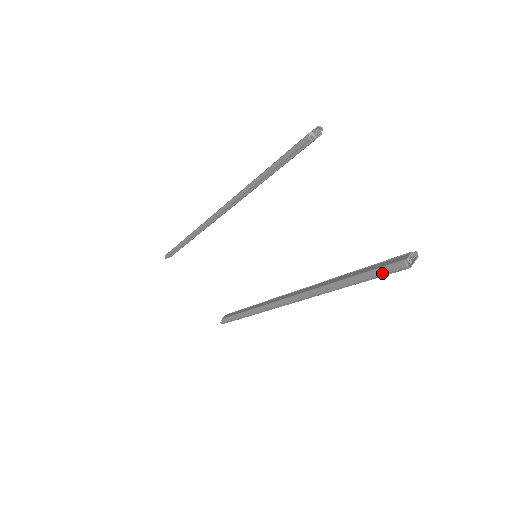
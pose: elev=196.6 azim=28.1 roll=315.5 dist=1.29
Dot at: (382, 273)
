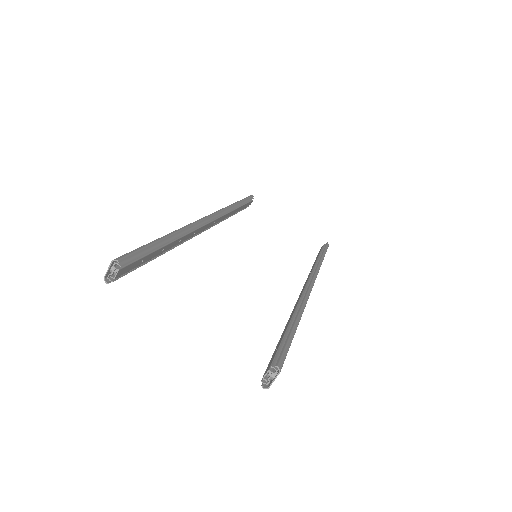
Dot at: occluded
